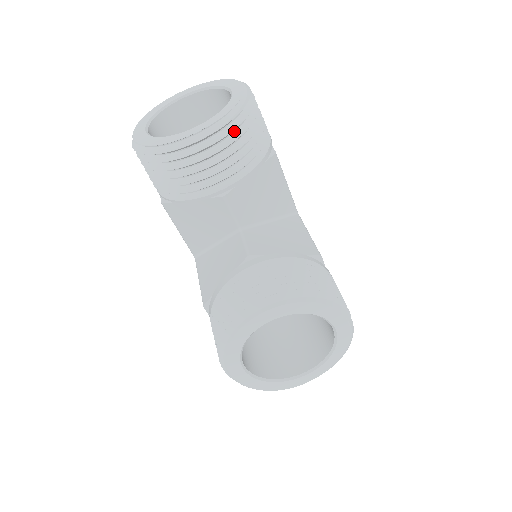
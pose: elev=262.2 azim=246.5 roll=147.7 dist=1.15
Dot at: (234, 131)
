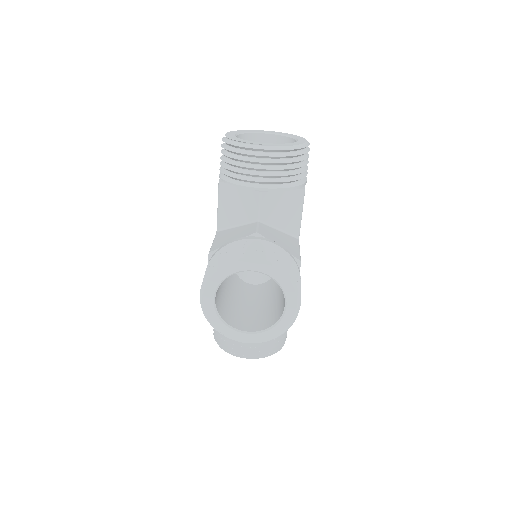
Dot at: (288, 158)
